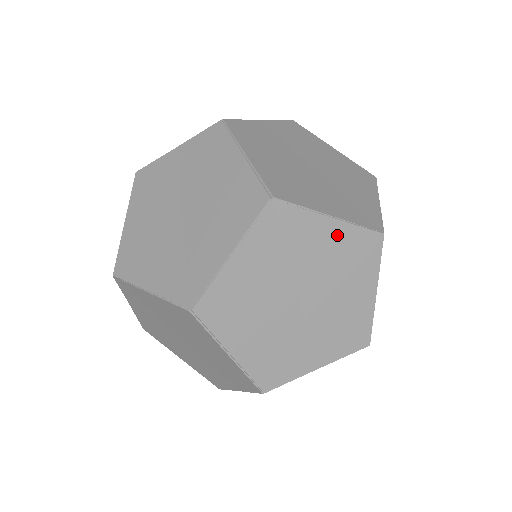
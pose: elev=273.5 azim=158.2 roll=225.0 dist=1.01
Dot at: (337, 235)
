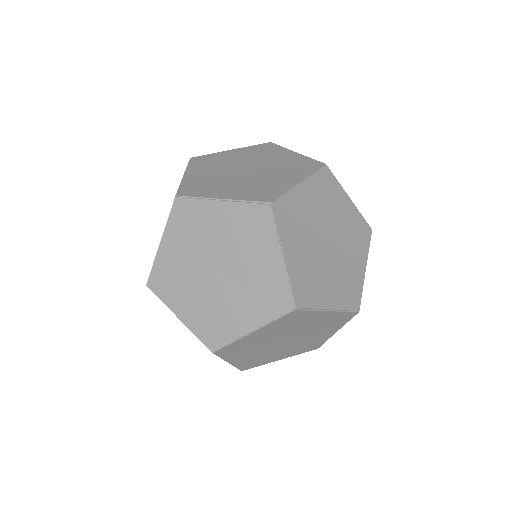
Dot at: (268, 329)
